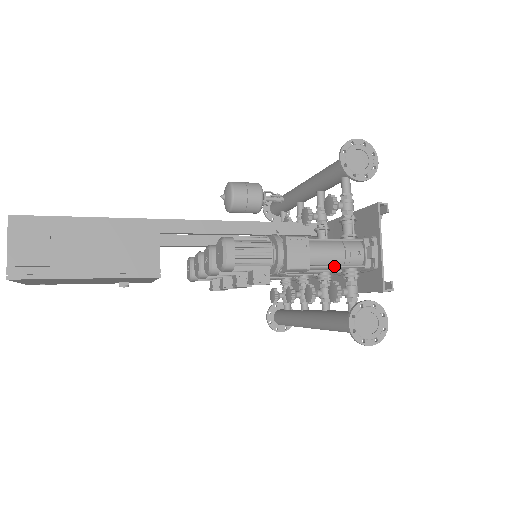
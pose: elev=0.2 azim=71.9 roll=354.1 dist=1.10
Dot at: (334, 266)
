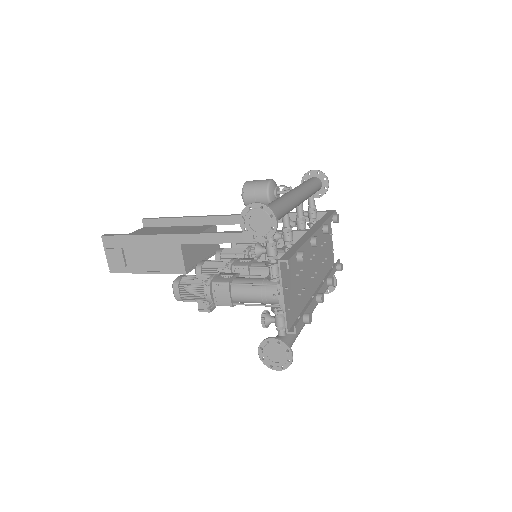
Dot at: (253, 305)
